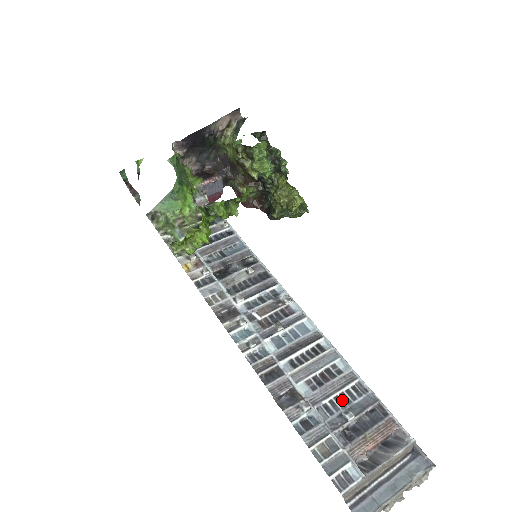
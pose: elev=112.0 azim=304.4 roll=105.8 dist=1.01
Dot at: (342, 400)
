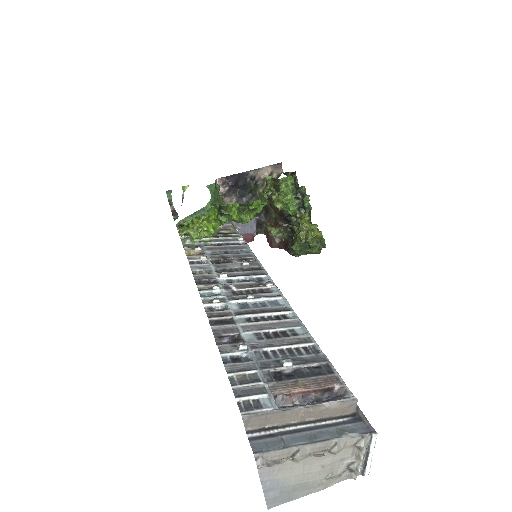
Dot at: (286, 352)
